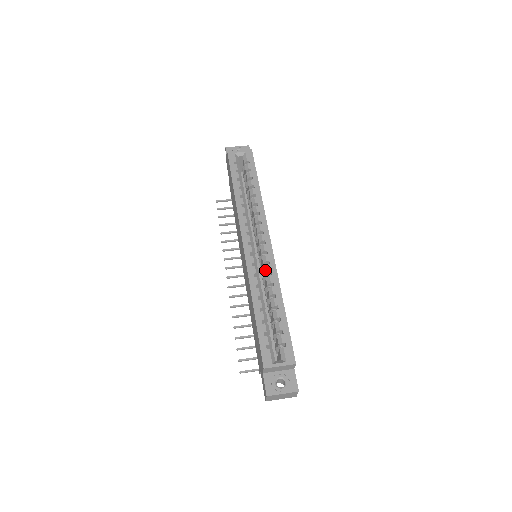
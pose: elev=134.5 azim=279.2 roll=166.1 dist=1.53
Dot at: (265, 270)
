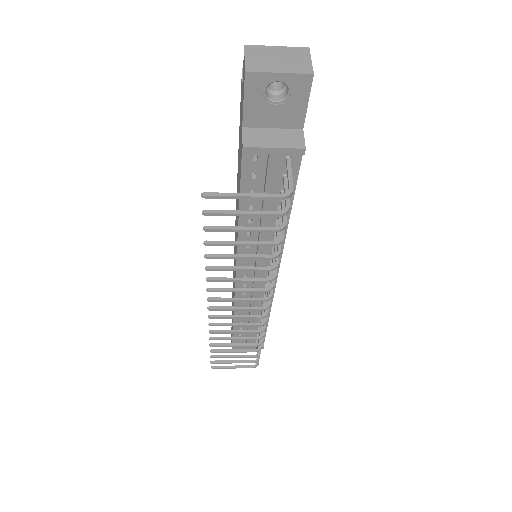
Dot at: occluded
